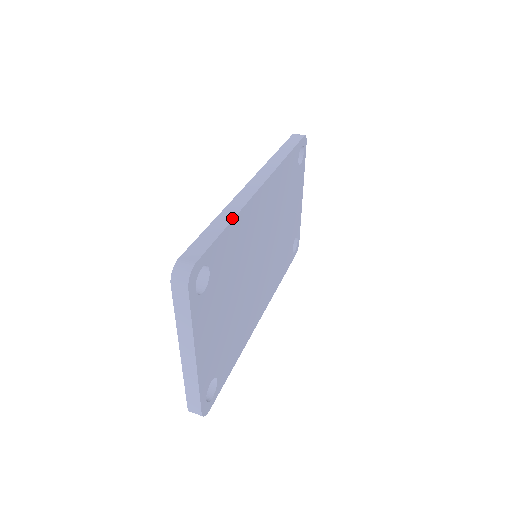
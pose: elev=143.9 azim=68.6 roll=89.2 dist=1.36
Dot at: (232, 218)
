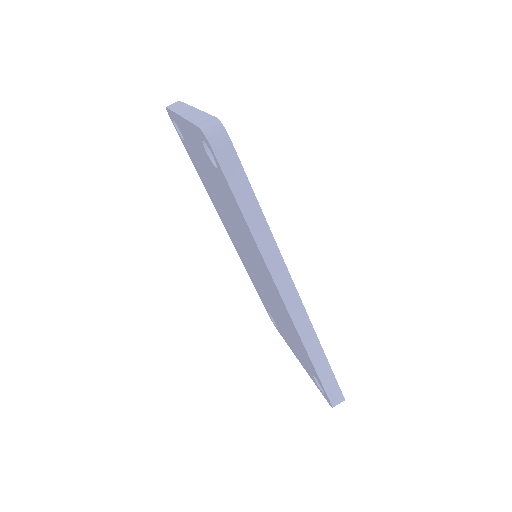
Dot at: (322, 351)
